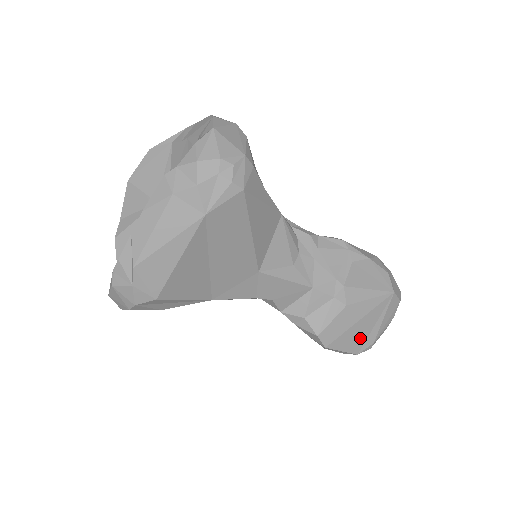
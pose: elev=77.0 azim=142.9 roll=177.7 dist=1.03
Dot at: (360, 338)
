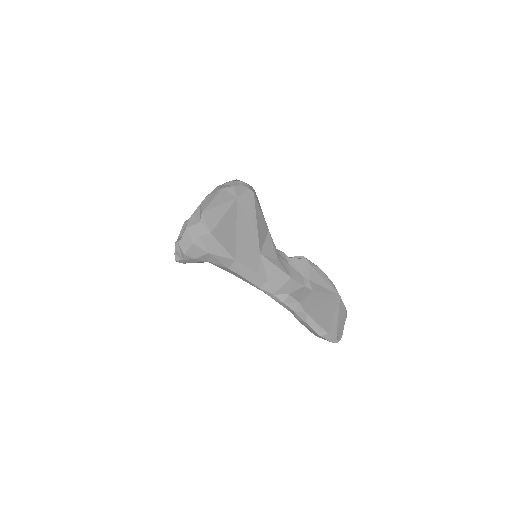
Dot at: (327, 320)
